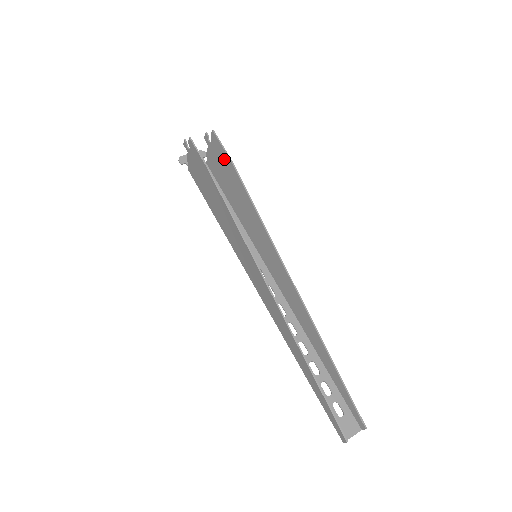
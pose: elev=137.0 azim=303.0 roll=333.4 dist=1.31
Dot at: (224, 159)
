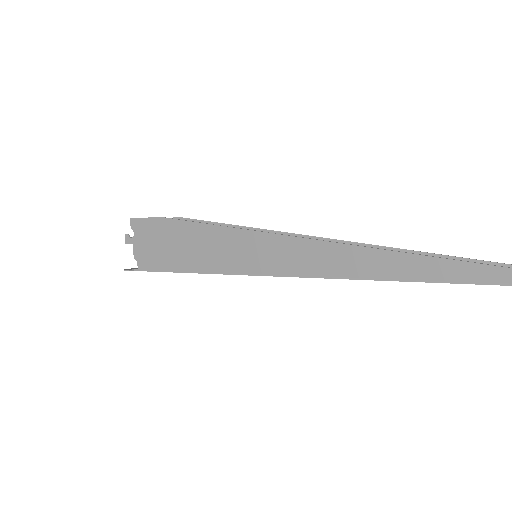
Dot at: occluded
